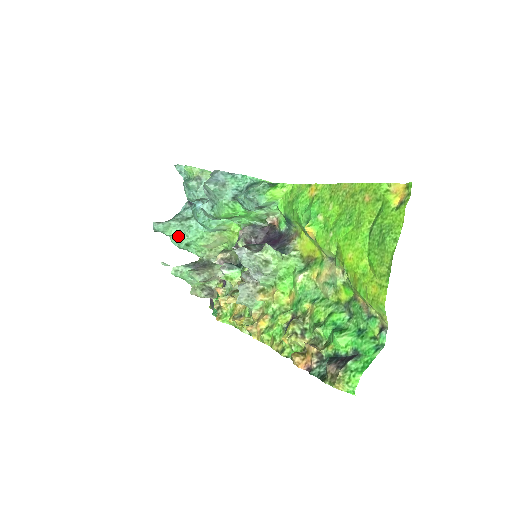
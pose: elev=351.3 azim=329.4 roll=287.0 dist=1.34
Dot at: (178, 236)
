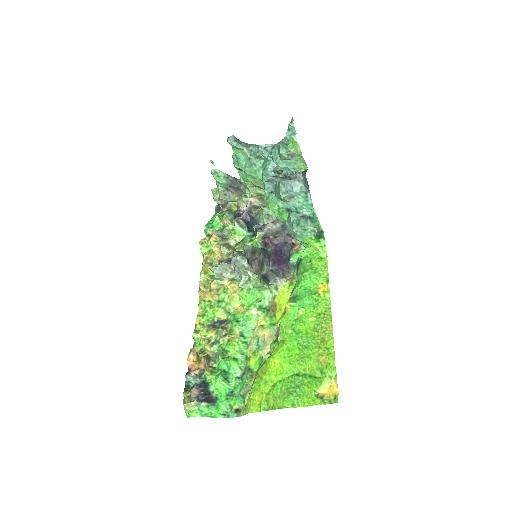
Dot at: (240, 160)
